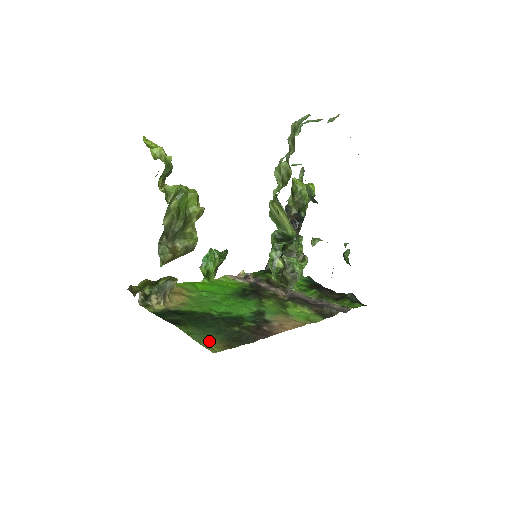
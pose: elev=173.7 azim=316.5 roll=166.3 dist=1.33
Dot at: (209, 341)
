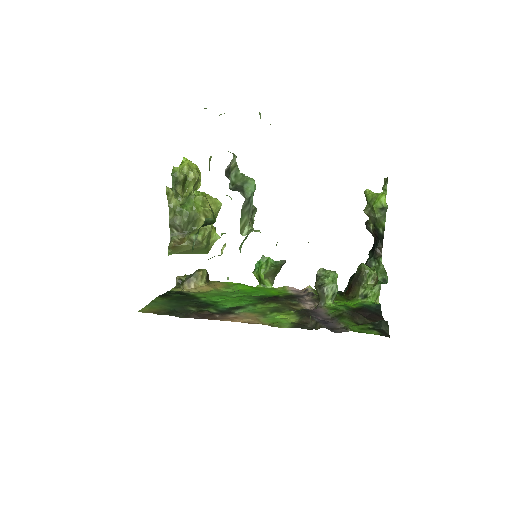
Dot at: (154, 307)
